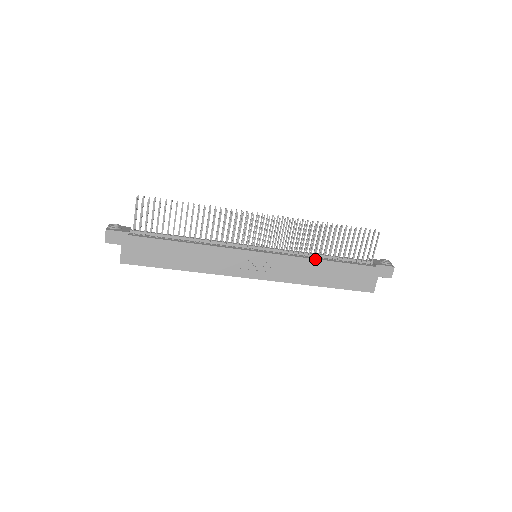
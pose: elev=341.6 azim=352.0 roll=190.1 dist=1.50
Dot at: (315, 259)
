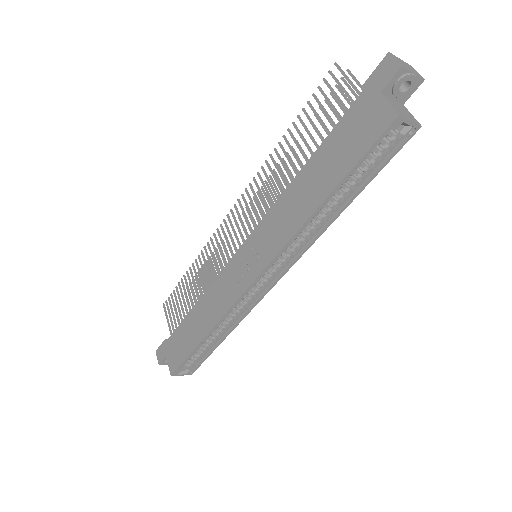
Dot at: (290, 184)
